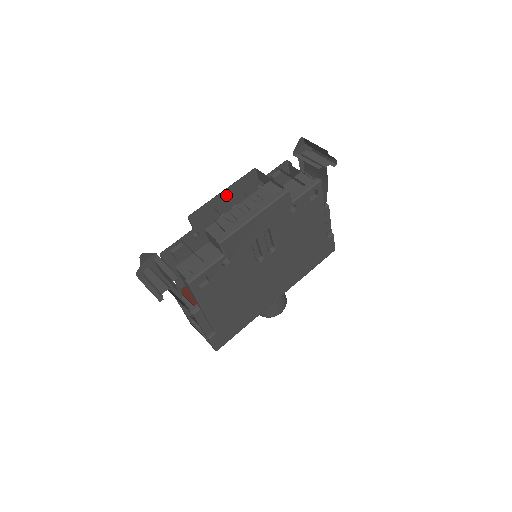
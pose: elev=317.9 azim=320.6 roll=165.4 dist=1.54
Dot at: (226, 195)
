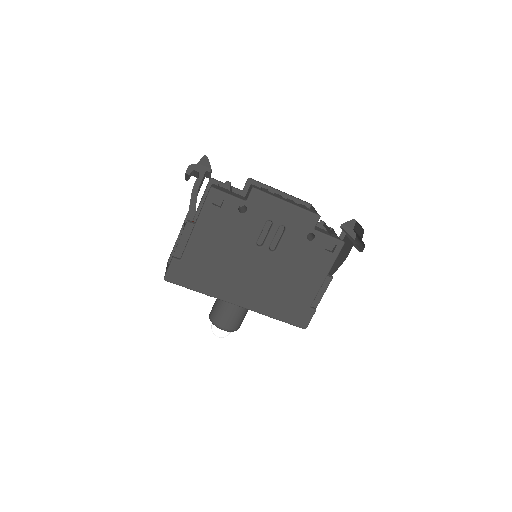
Dot at: occluded
